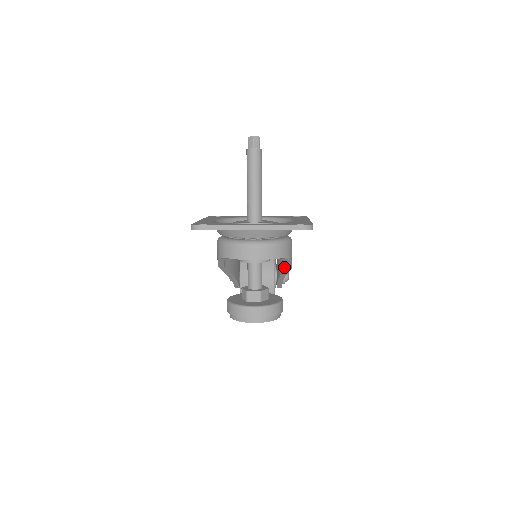
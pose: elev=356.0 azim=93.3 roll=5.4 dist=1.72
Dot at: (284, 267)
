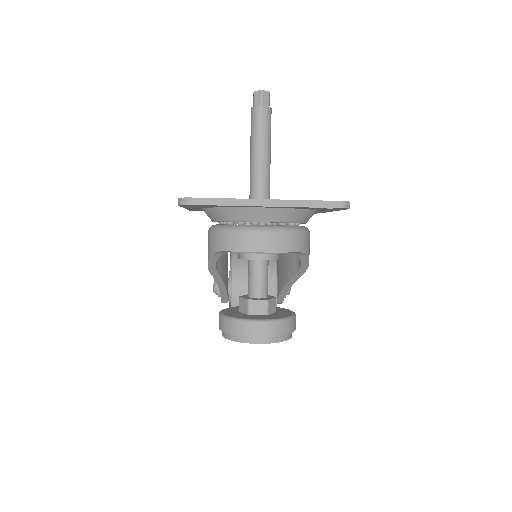
Dot at: (295, 269)
